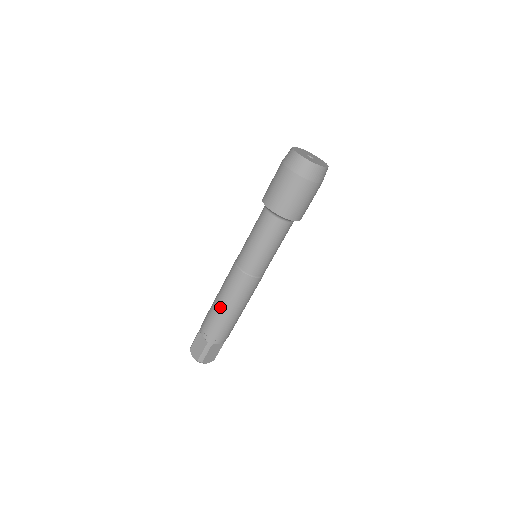
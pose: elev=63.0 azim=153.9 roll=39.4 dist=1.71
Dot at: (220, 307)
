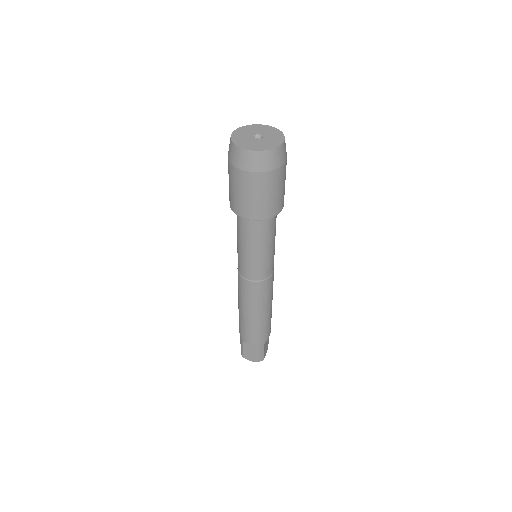
Dot at: occluded
